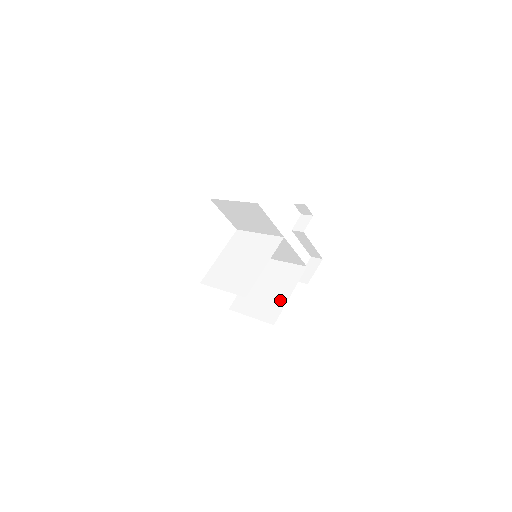
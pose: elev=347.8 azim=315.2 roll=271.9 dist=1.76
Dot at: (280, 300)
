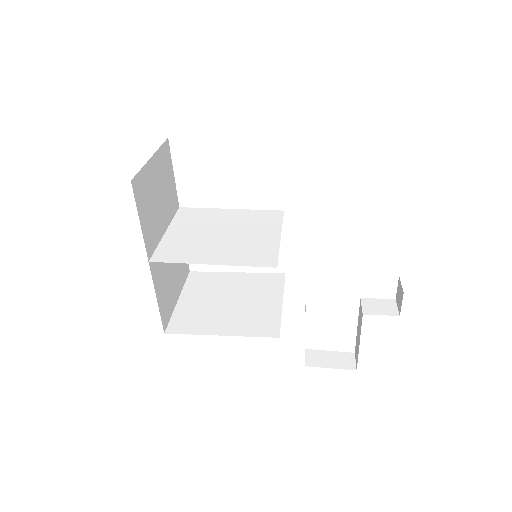
Dot at: (210, 325)
